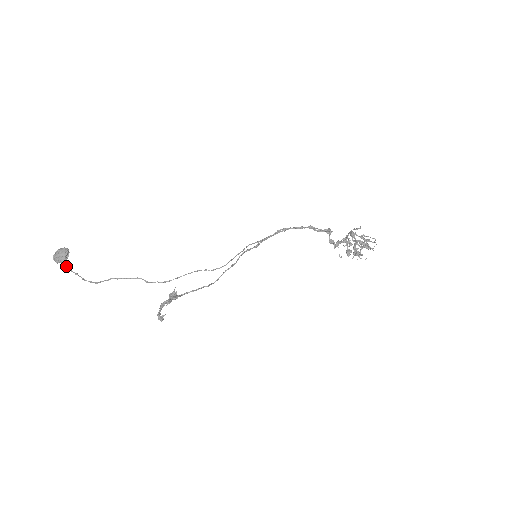
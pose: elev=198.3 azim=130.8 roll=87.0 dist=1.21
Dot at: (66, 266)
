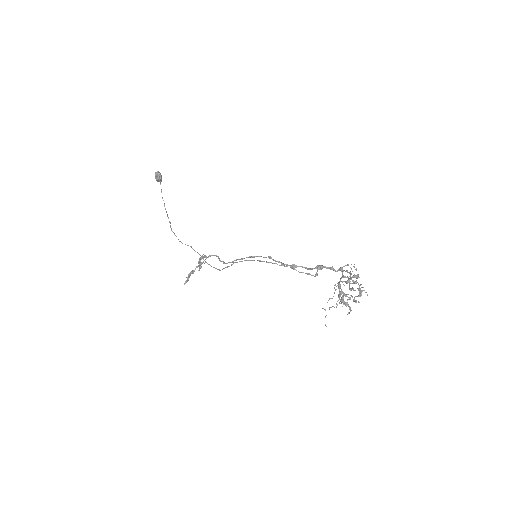
Dot at: (161, 190)
